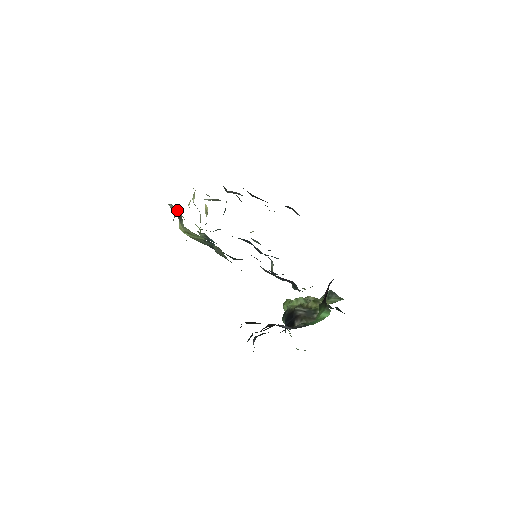
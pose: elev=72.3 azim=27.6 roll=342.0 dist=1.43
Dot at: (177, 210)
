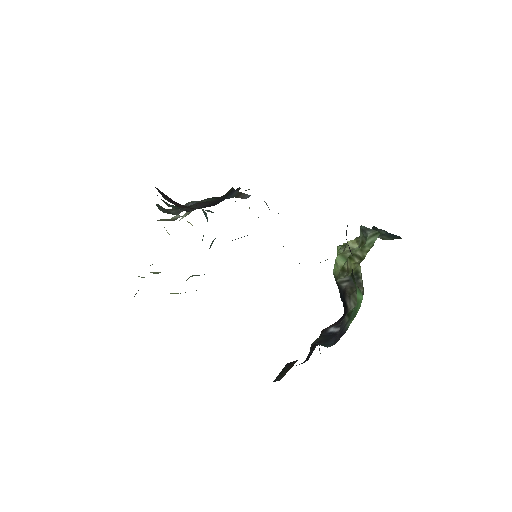
Dot at: occluded
